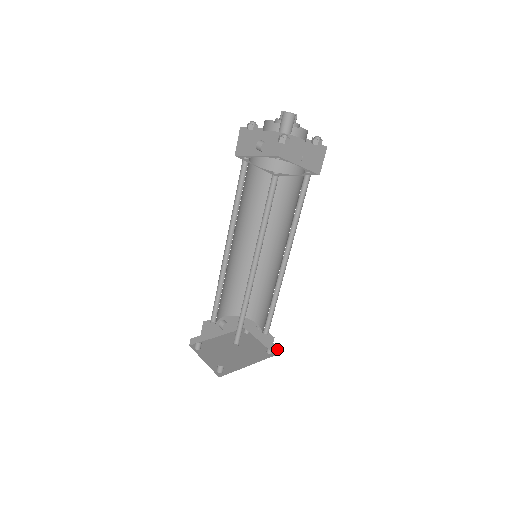
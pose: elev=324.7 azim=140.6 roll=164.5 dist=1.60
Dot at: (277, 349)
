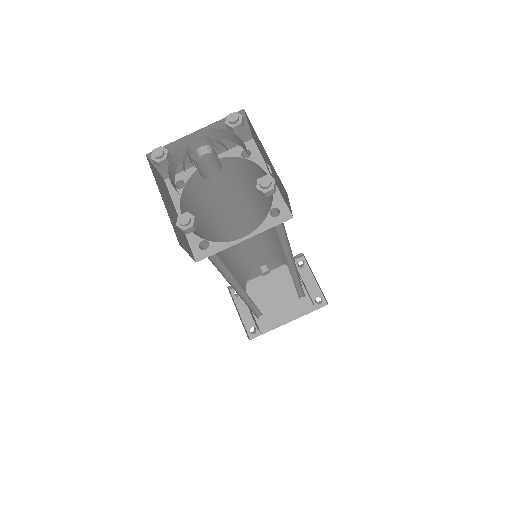
Dot at: (326, 301)
